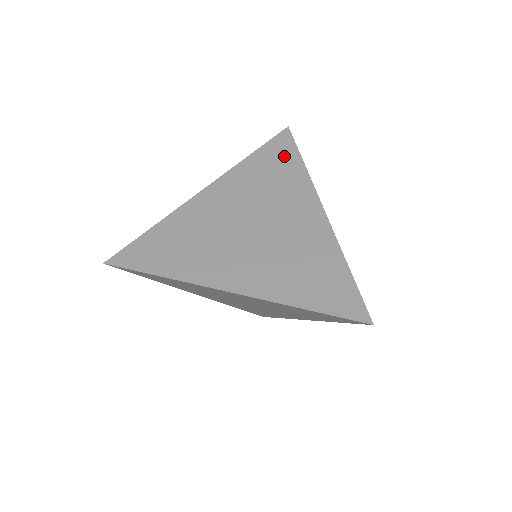
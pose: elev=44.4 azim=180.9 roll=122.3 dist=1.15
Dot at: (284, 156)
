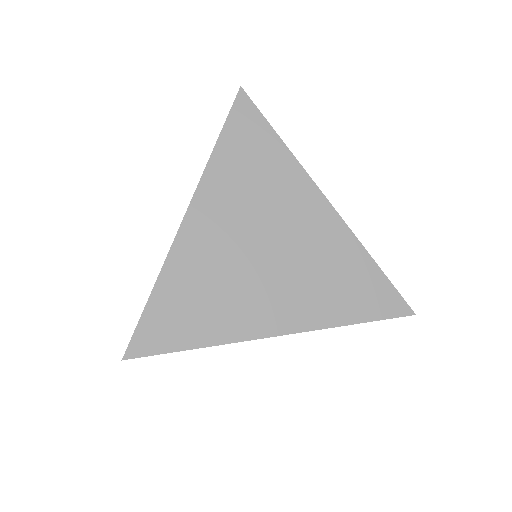
Dot at: (255, 137)
